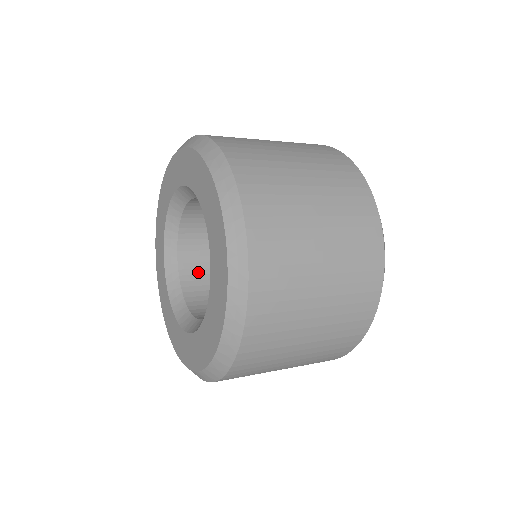
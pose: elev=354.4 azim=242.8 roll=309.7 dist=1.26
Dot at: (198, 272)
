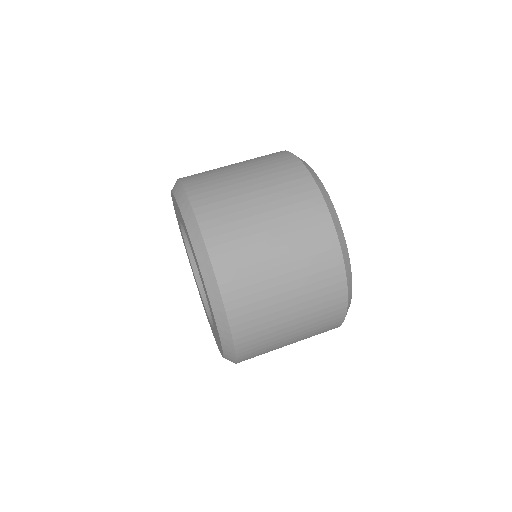
Dot at: occluded
